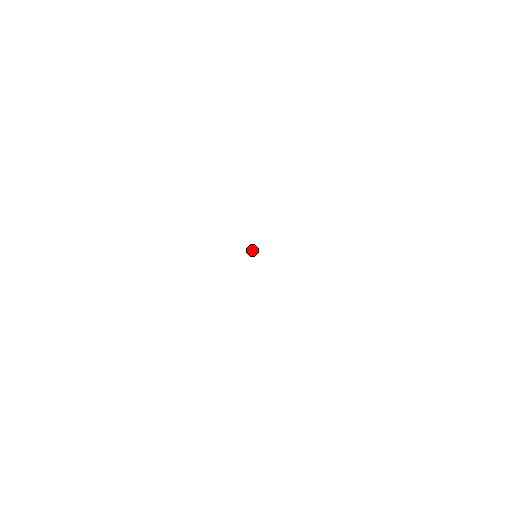
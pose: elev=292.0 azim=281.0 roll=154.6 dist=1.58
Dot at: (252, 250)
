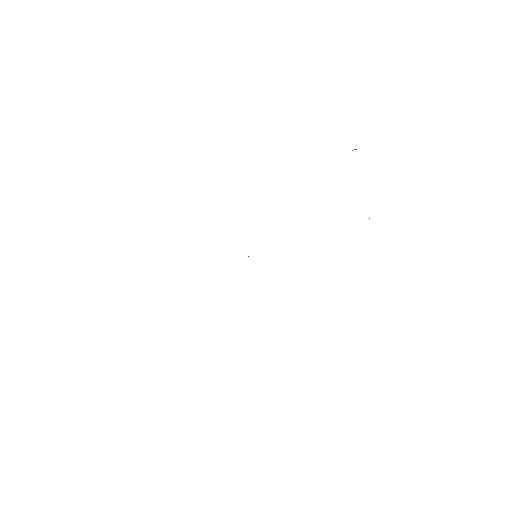
Dot at: occluded
